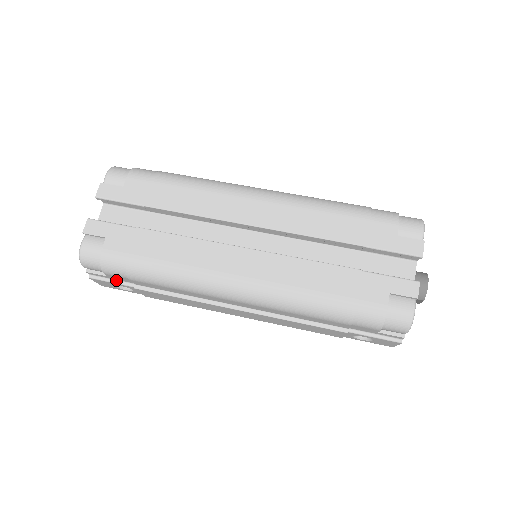
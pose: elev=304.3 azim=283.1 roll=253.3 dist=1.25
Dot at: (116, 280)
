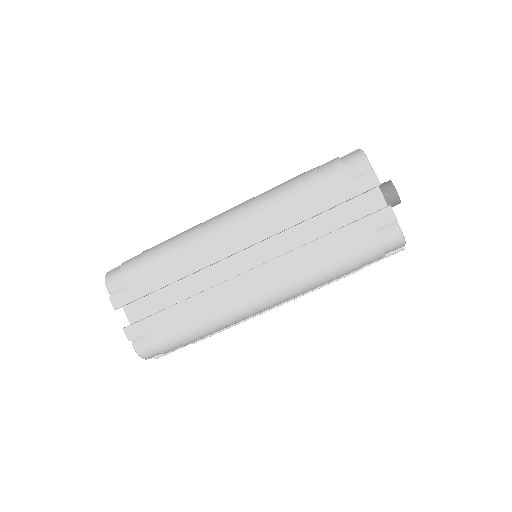
Dot at: occluded
